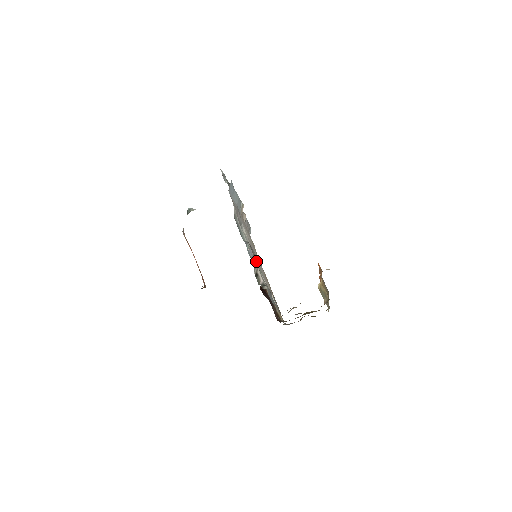
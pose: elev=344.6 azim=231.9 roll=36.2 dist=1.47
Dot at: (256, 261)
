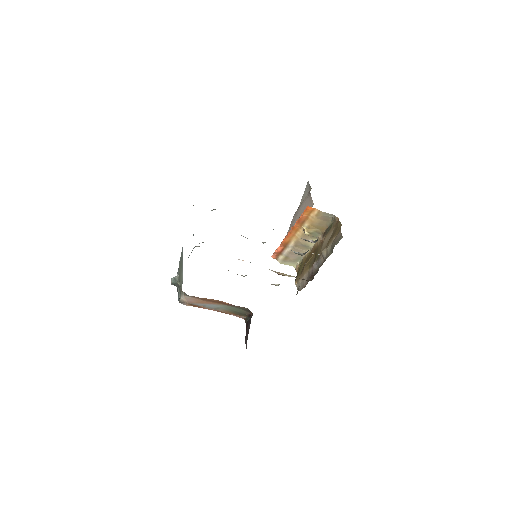
Dot at: occluded
